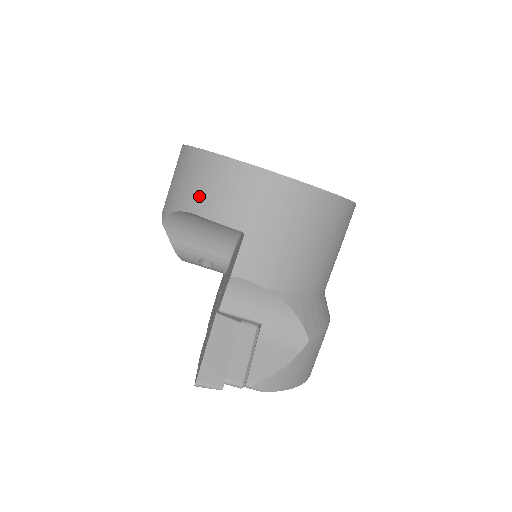
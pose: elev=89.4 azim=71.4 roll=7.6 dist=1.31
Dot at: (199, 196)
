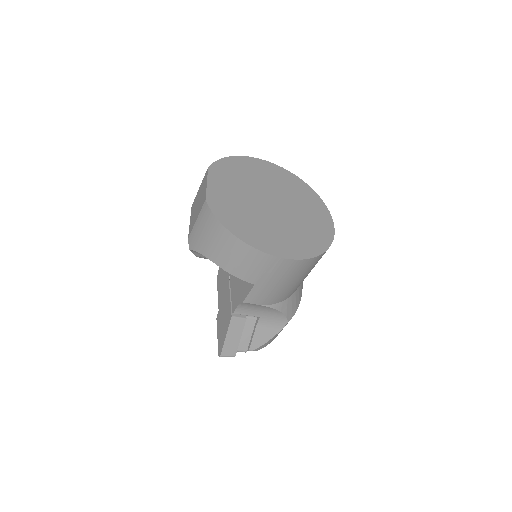
Dot at: (223, 258)
